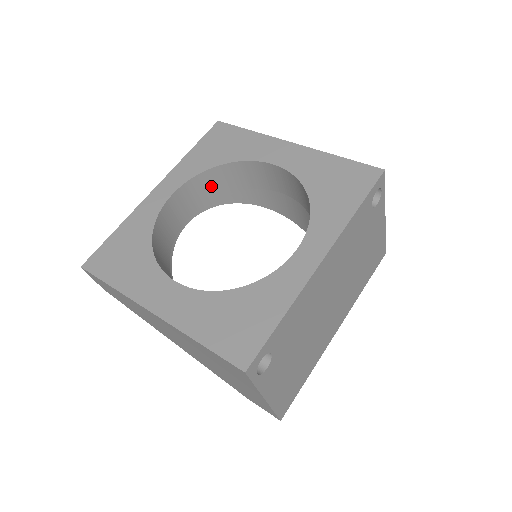
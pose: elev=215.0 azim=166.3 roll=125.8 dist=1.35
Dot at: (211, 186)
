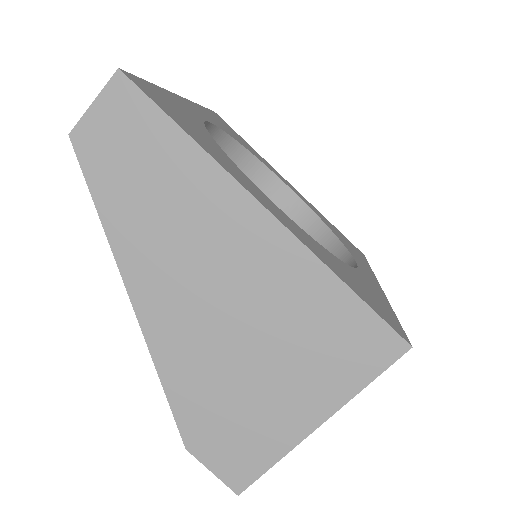
Dot at: occluded
